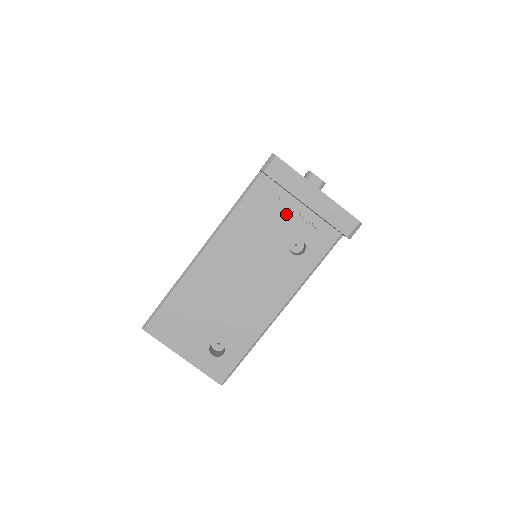
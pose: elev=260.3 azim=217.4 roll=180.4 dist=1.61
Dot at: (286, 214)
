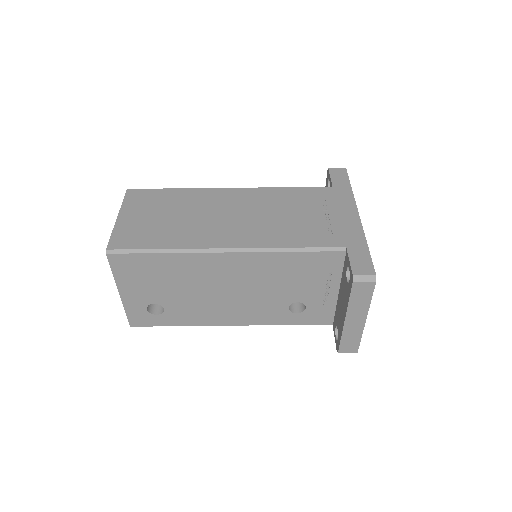
Dot at: (320, 287)
